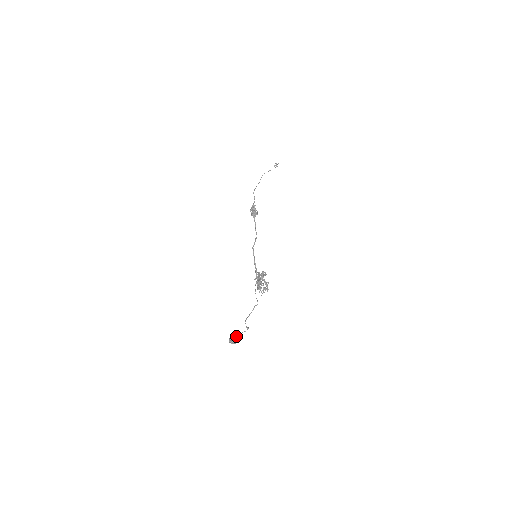
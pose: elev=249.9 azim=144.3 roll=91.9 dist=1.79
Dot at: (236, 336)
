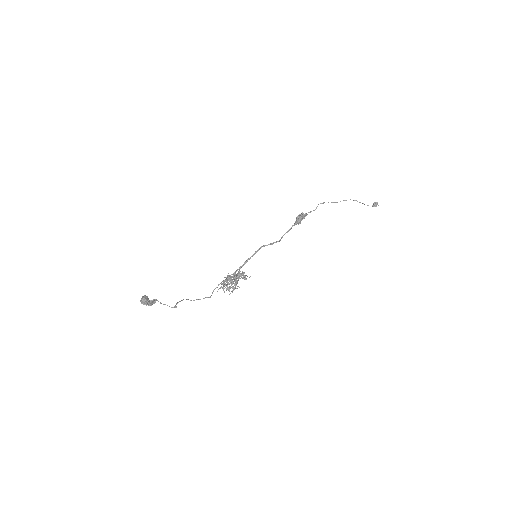
Dot at: (153, 300)
